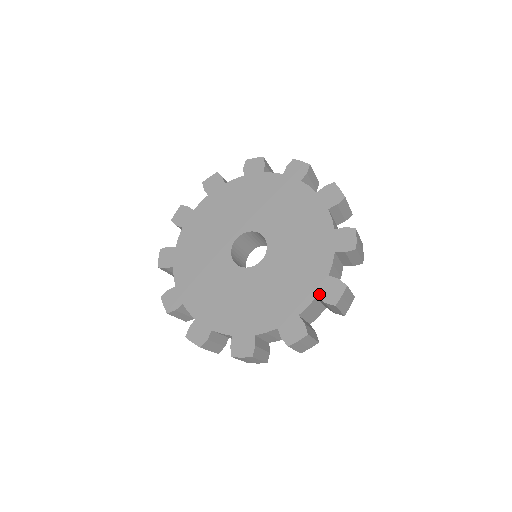
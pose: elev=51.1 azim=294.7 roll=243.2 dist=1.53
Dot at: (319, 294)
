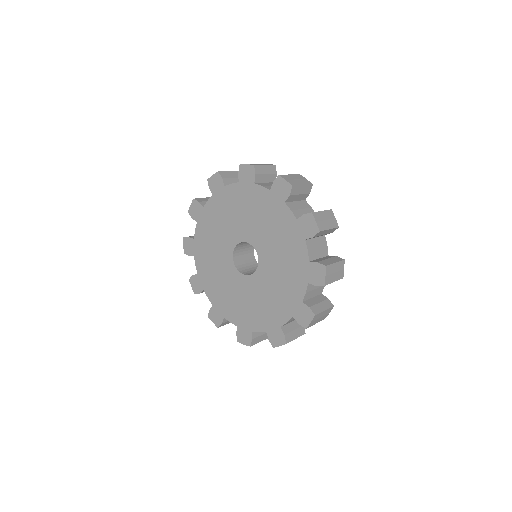
Dot at: (295, 315)
